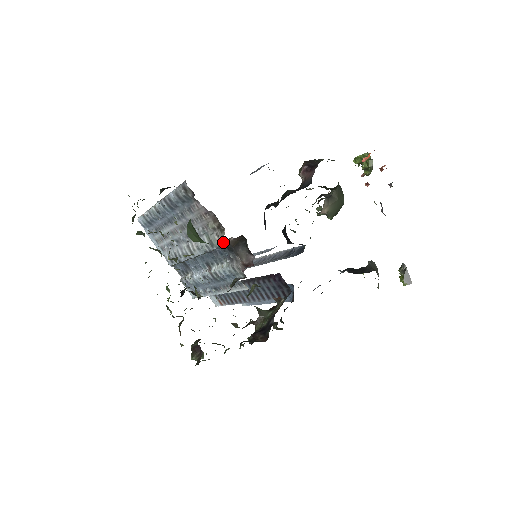
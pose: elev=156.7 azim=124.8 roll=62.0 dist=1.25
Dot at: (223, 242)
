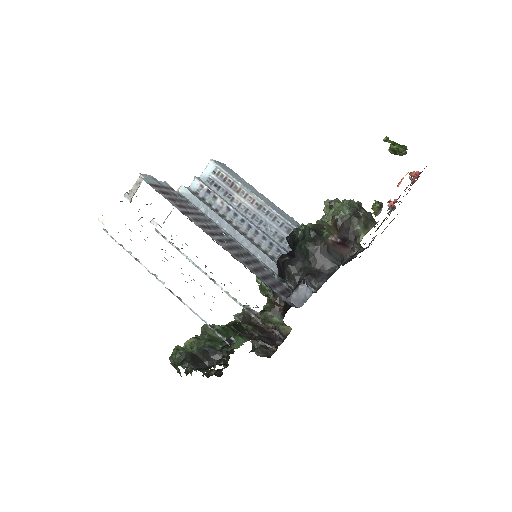
Dot at: (252, 332)
